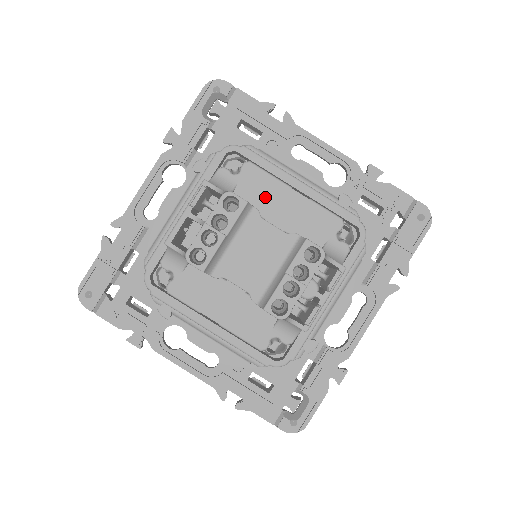
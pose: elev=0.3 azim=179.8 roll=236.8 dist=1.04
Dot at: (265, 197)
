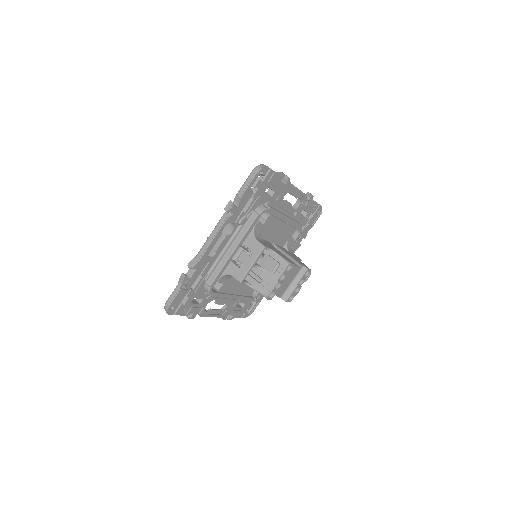
Dot at: (271, 230)
